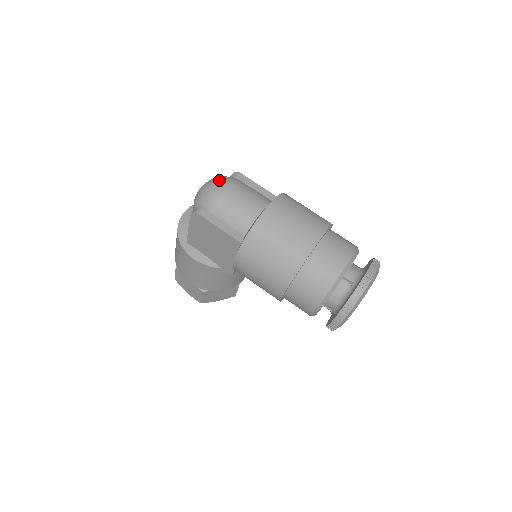
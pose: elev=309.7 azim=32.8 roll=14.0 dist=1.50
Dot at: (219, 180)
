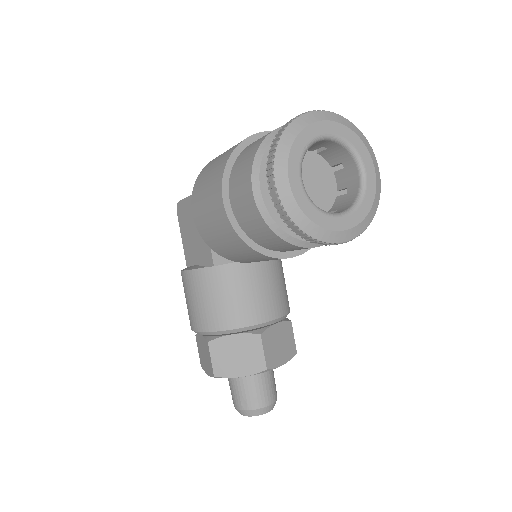
Dot at: occluded
